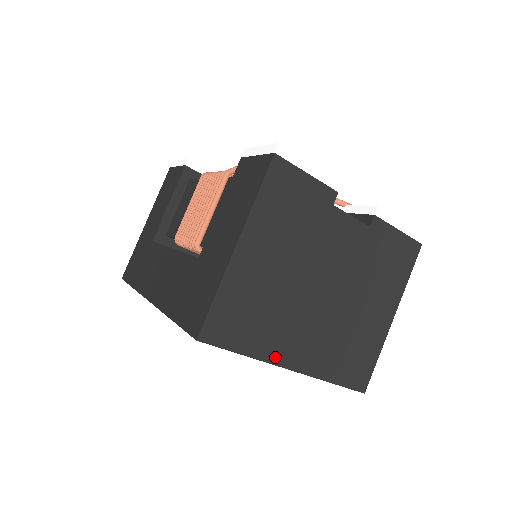
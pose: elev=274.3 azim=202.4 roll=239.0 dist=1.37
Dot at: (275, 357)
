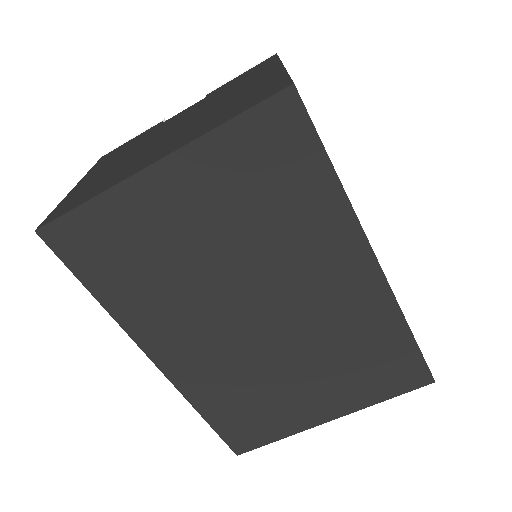
Dot at: (129, 175)
